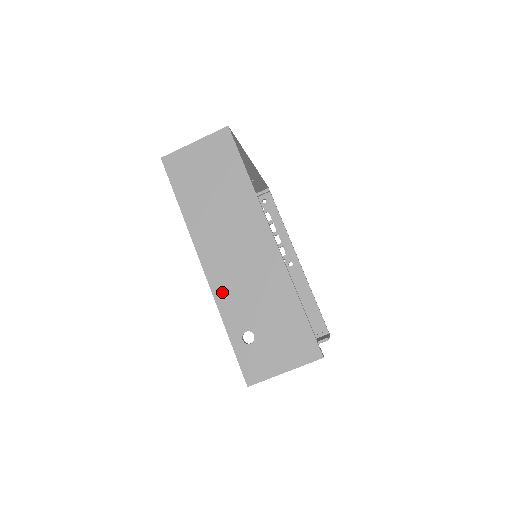
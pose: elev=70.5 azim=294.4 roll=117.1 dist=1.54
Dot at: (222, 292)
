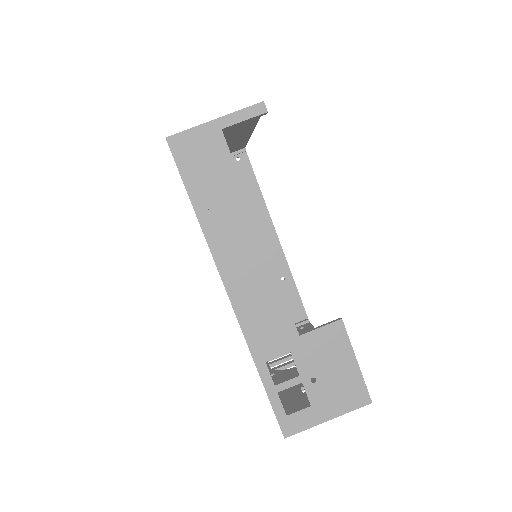
Dot at: occluded
